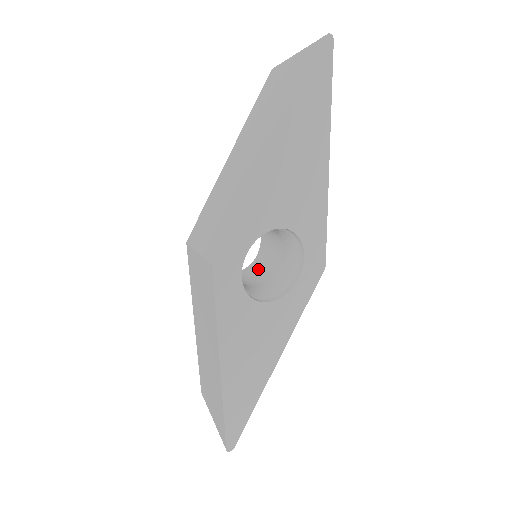
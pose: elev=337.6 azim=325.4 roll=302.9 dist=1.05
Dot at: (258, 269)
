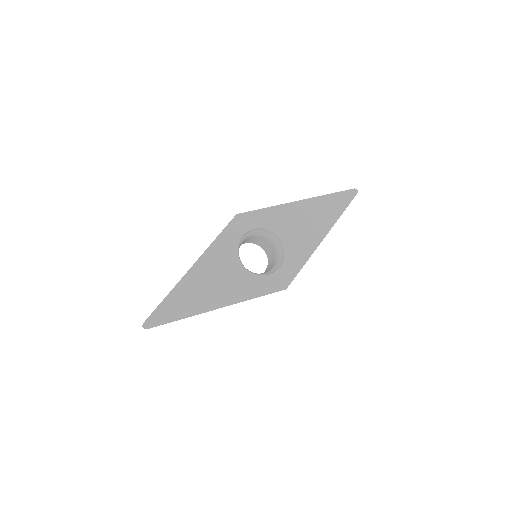
Dot at: occluded
